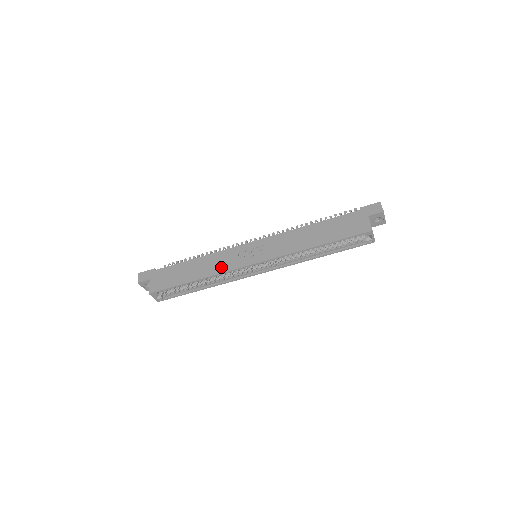
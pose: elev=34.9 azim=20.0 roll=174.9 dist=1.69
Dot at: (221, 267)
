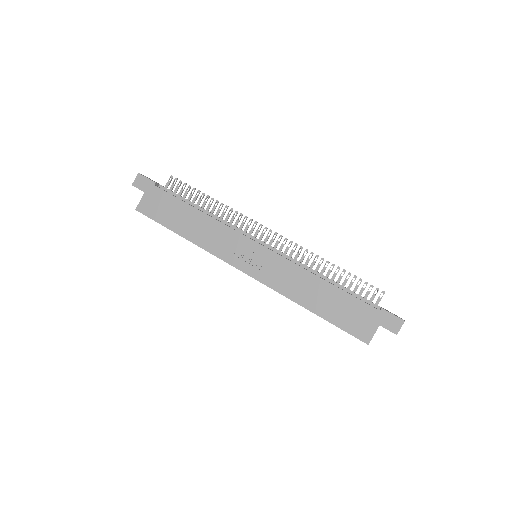
Dot at: (214, 246)
